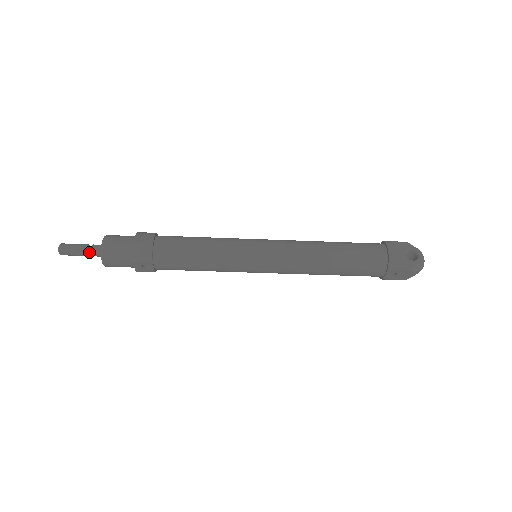
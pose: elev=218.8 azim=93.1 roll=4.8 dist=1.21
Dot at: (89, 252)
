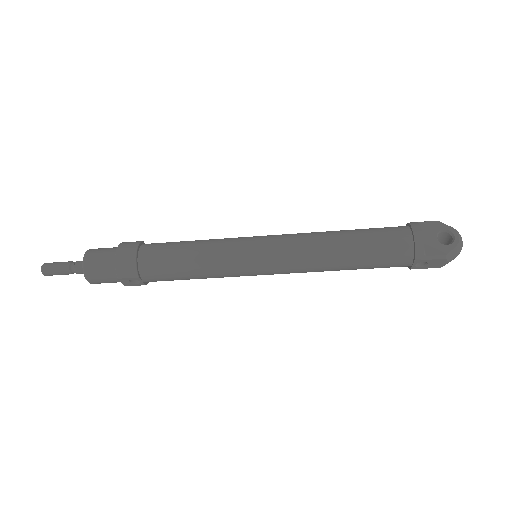
Dot at: (73, 270)
